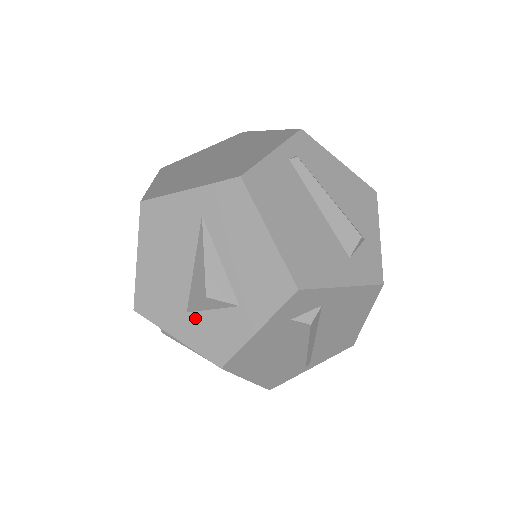
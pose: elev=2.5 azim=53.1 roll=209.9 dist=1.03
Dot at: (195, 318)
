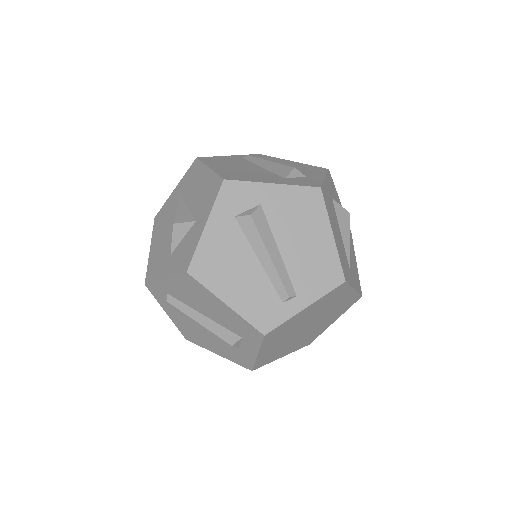
Dot at: (174, 254)
